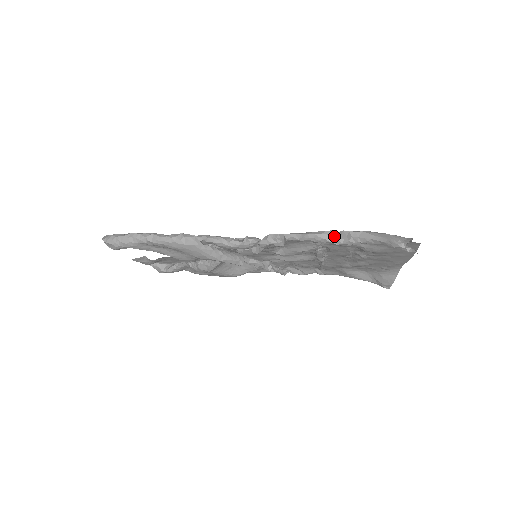
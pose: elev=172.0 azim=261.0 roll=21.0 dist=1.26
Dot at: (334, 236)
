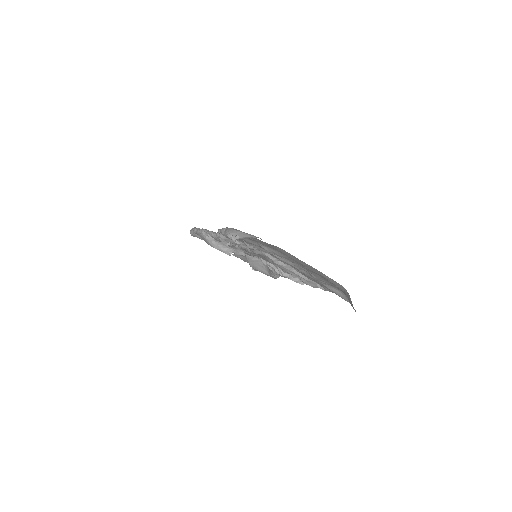
Dot at: occluded
